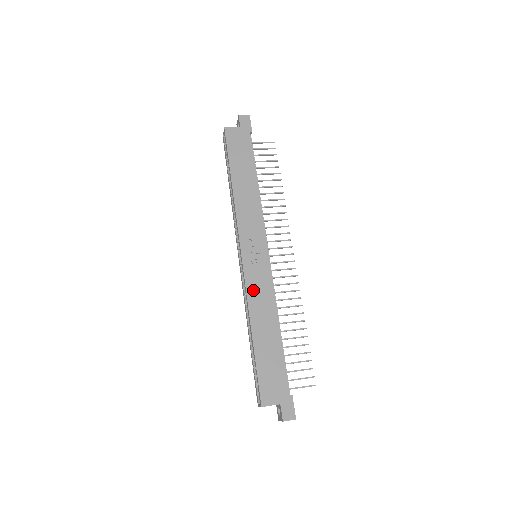
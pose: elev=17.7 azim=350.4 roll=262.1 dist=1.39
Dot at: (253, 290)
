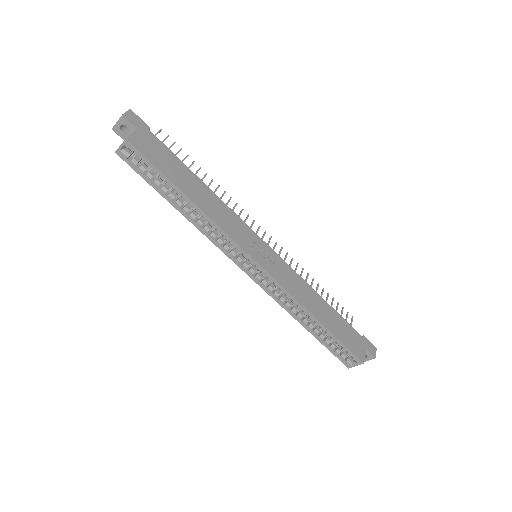
Dot at: (289, 286)
